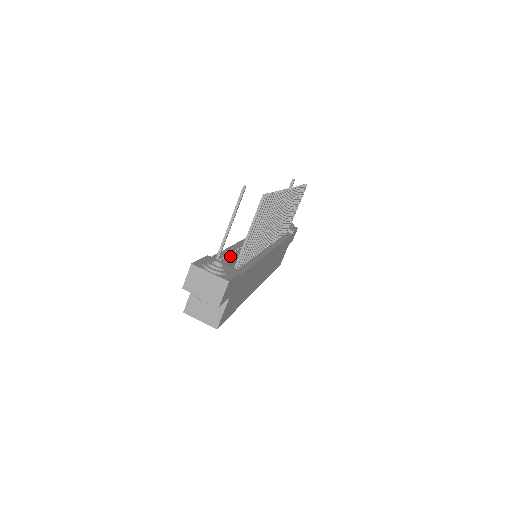
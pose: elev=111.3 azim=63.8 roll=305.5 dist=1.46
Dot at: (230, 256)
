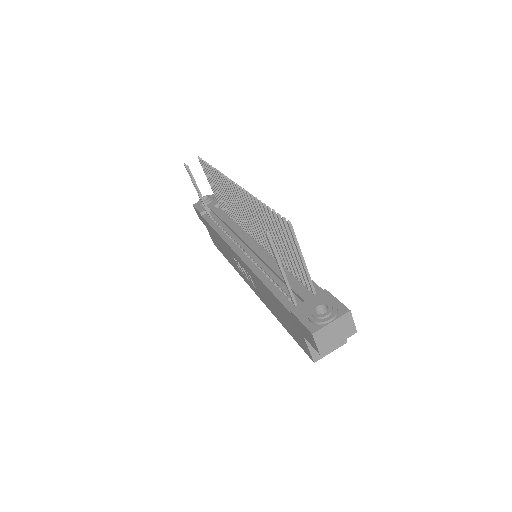
Dot at: occluded
